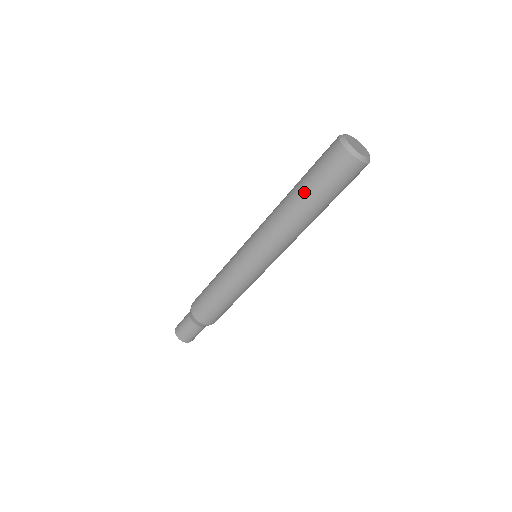
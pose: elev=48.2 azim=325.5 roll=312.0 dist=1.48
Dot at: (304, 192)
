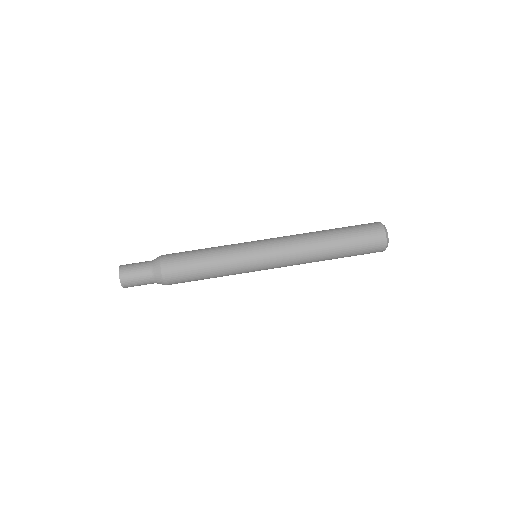
Dot at: (340, 240)
